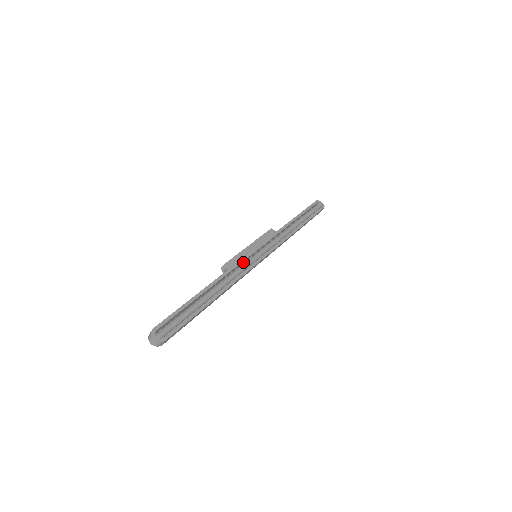
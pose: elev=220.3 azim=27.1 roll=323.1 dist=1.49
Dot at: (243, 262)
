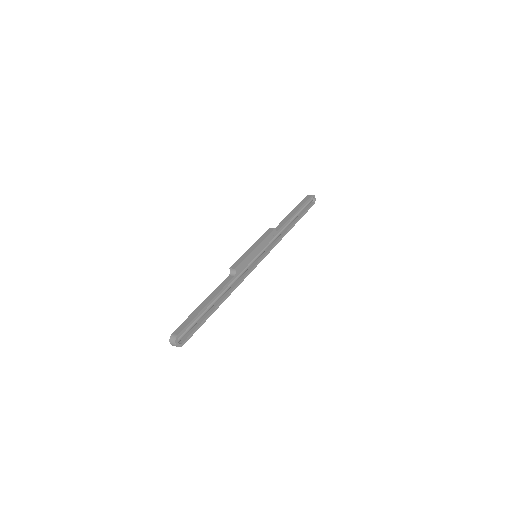
Dot at: occluded
